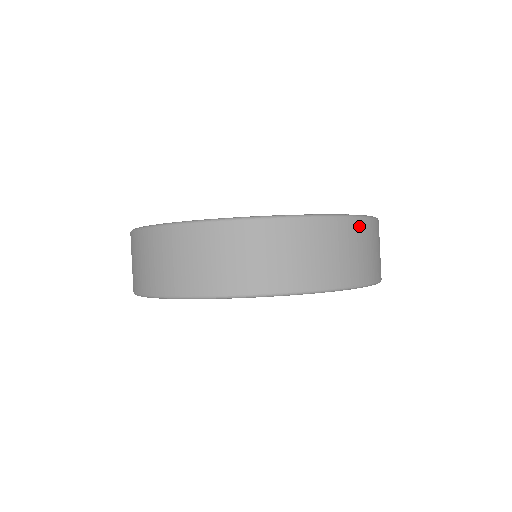
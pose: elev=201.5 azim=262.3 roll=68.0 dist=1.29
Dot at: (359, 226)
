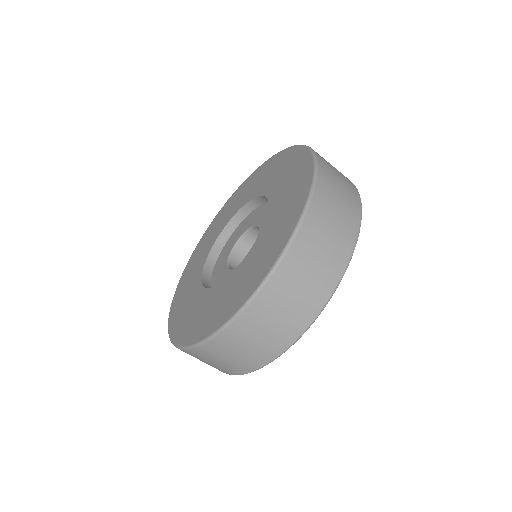
Dot at: (285, 269)
